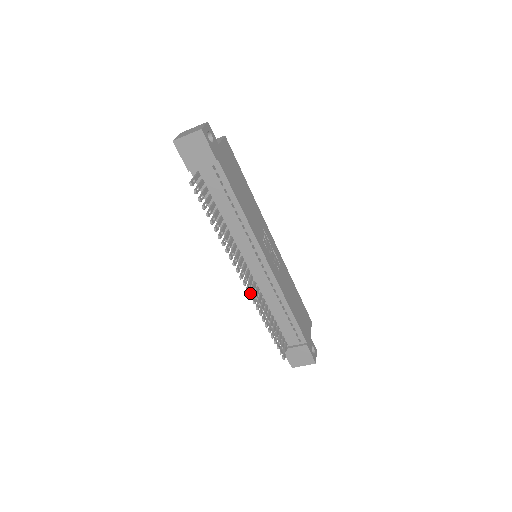
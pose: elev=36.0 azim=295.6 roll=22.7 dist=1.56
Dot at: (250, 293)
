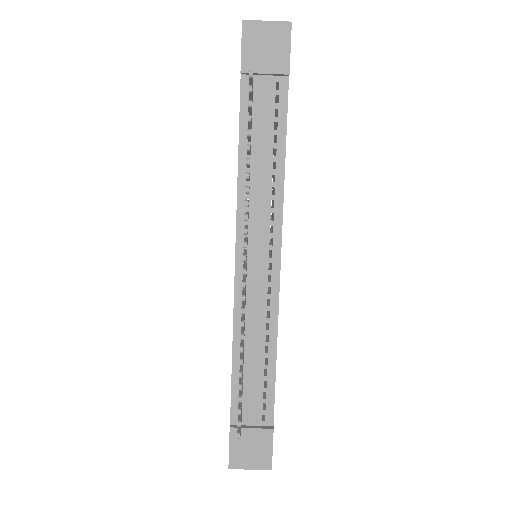
Dot at: (243, 293)
